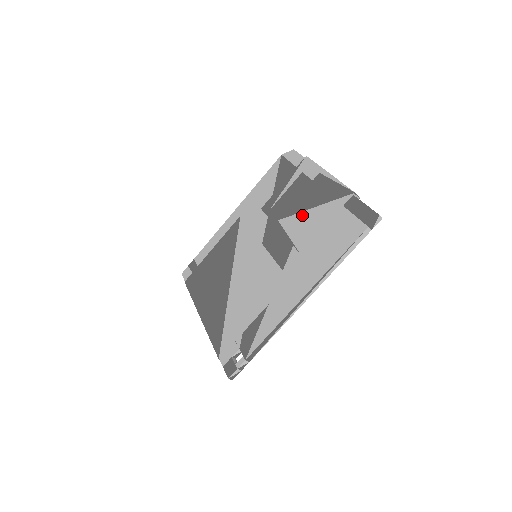
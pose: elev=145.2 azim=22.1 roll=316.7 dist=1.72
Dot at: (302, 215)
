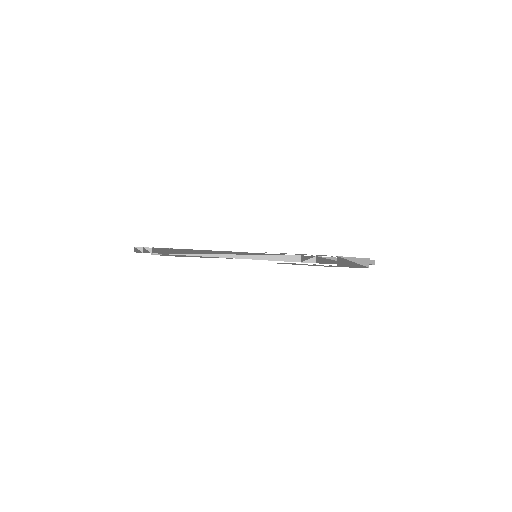
Dot at: occluded
